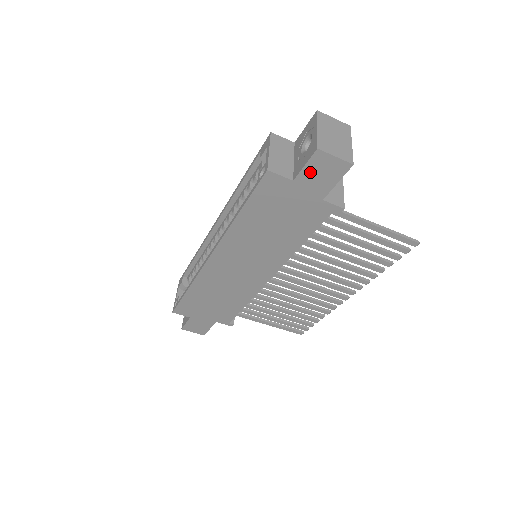
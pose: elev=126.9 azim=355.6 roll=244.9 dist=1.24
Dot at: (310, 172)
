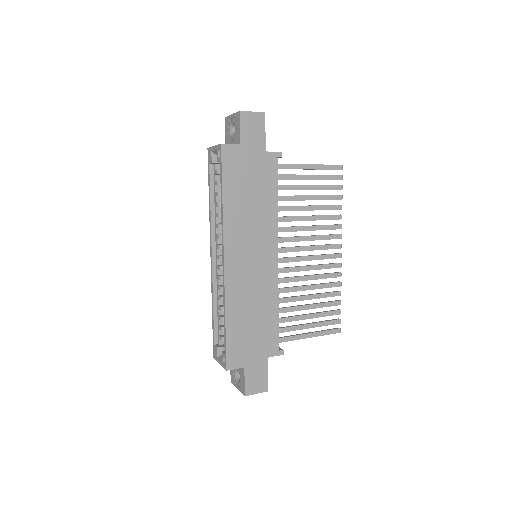
Dot at: (246, 132)
